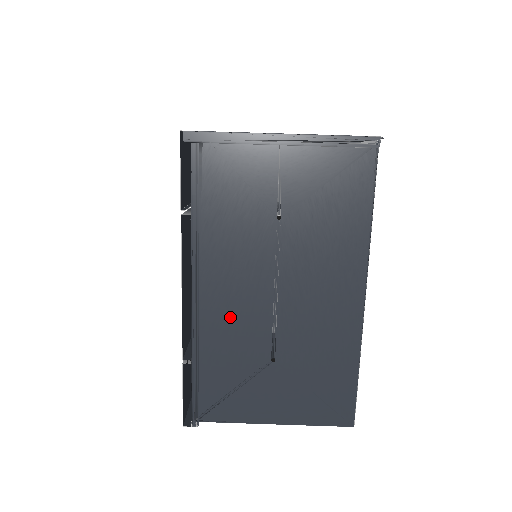
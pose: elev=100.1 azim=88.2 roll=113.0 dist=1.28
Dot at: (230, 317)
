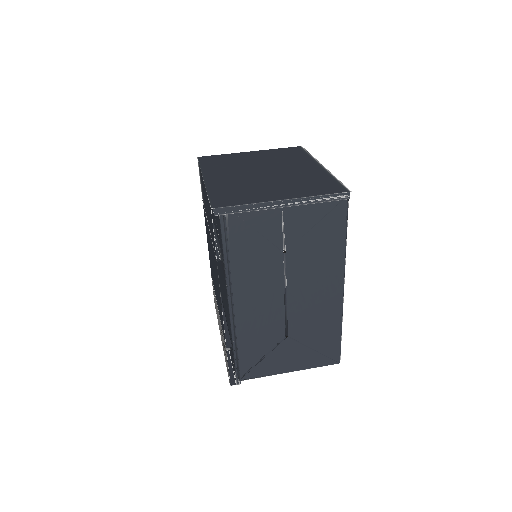
Dot at: (256, 317)
